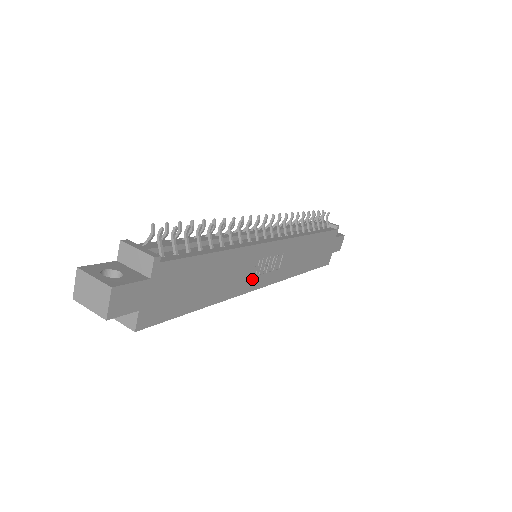
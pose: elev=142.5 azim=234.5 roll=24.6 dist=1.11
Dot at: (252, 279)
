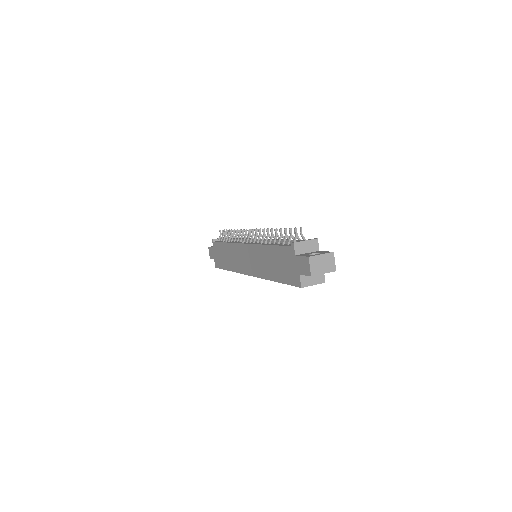
Dot at: occluded
